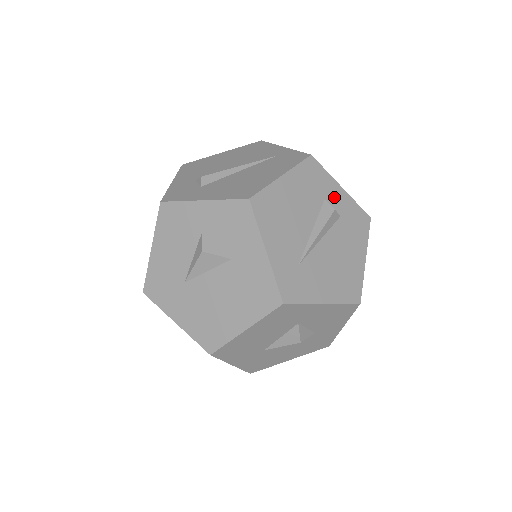
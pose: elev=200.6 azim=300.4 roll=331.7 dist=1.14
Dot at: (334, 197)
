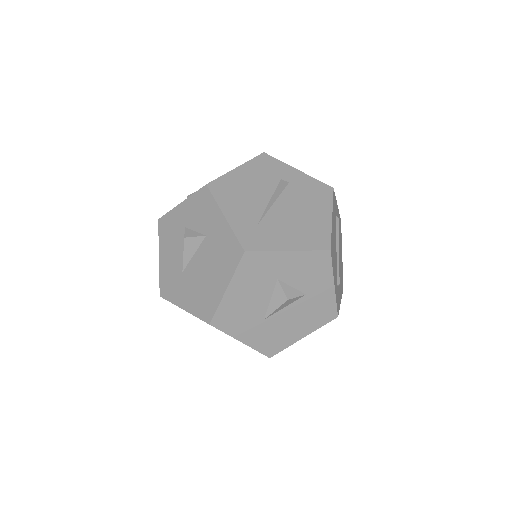
Dot at: (291, 177)
